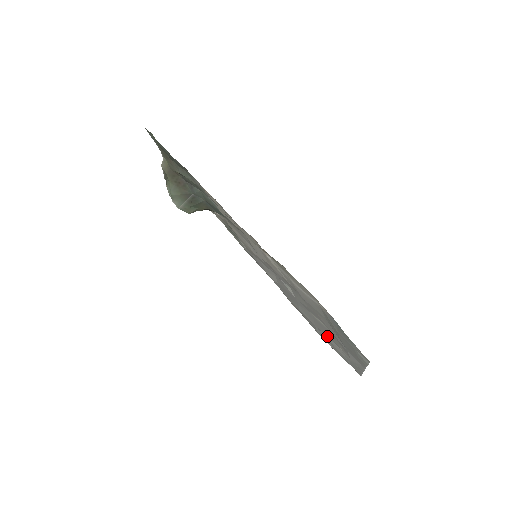
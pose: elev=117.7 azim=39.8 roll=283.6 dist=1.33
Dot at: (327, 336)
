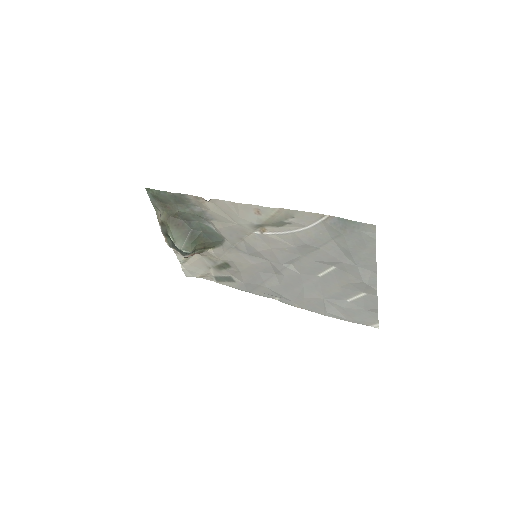
Dot at: (336, 297)
